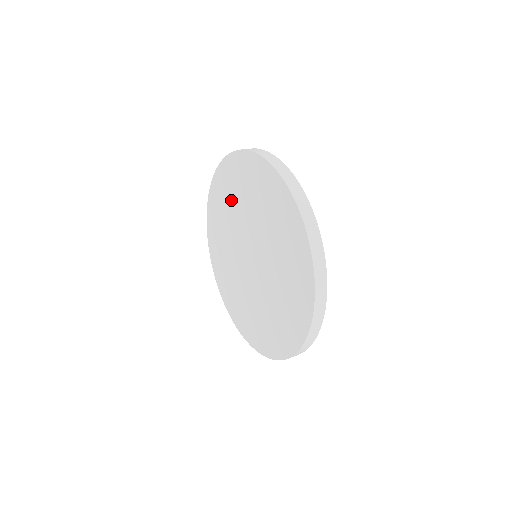
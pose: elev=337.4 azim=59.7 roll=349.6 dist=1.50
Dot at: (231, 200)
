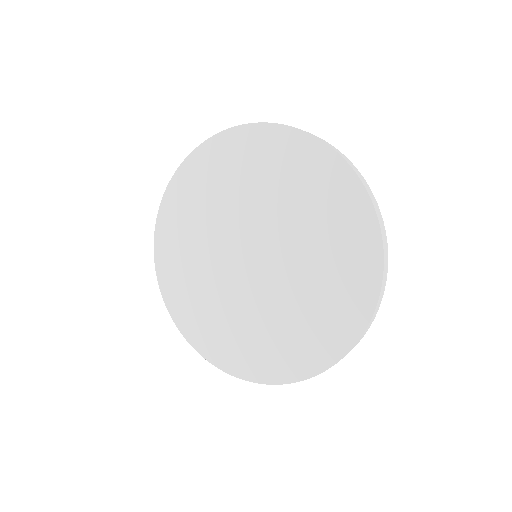
Dot at: (200, 211)
